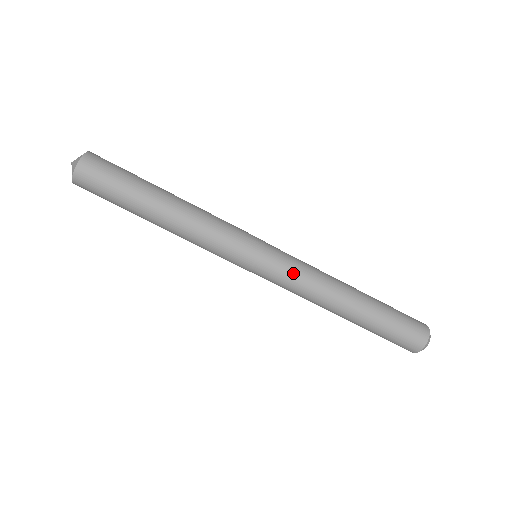
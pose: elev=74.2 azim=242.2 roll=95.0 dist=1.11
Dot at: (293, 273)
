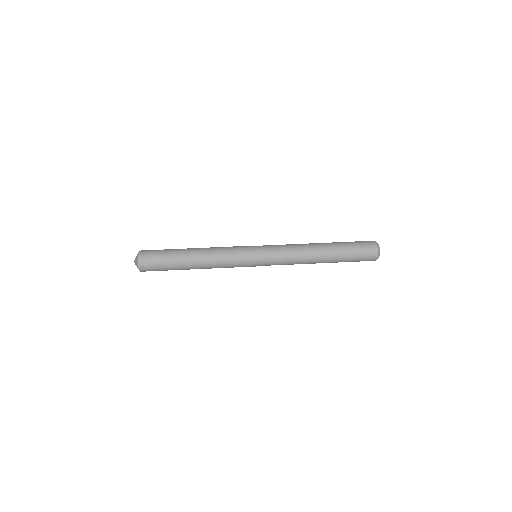
Dot at: (279, 245)
